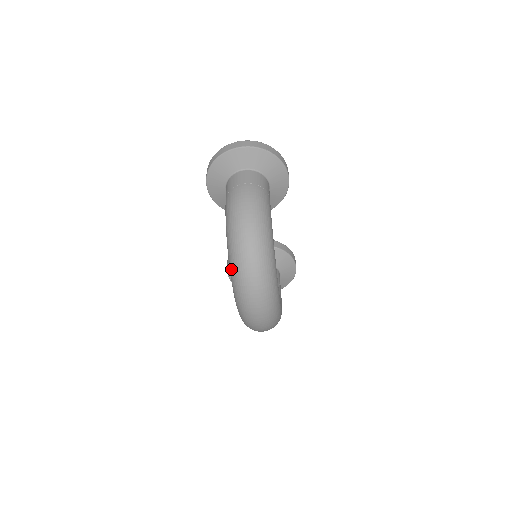
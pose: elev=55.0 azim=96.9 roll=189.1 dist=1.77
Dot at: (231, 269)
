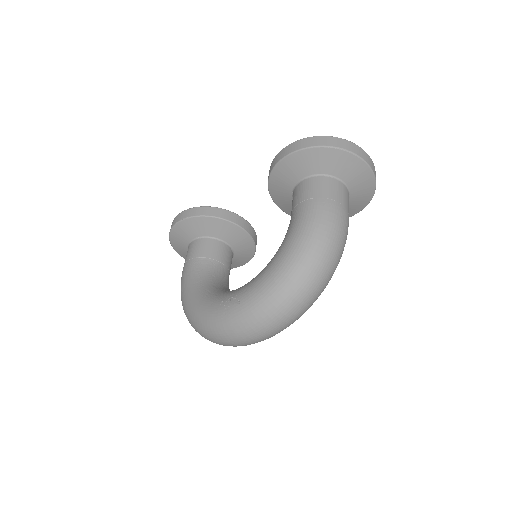
Dot at: (270, 288)
